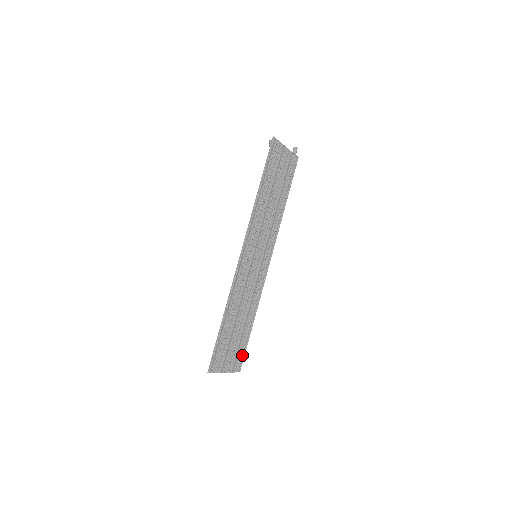
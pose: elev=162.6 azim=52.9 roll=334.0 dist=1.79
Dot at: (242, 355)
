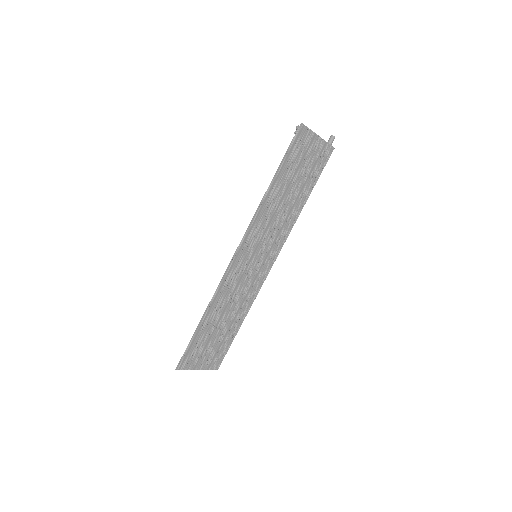
Dot at: (223, 354)
